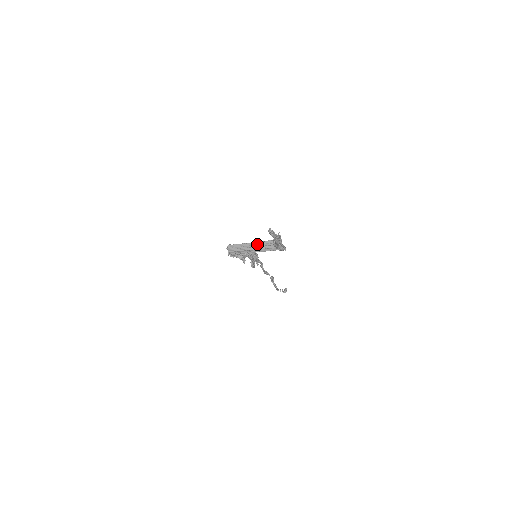
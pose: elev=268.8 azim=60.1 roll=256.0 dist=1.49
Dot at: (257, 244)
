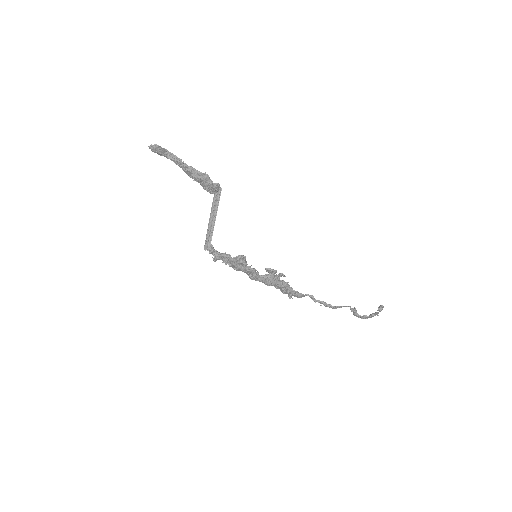
Dot at: (211, 217)
